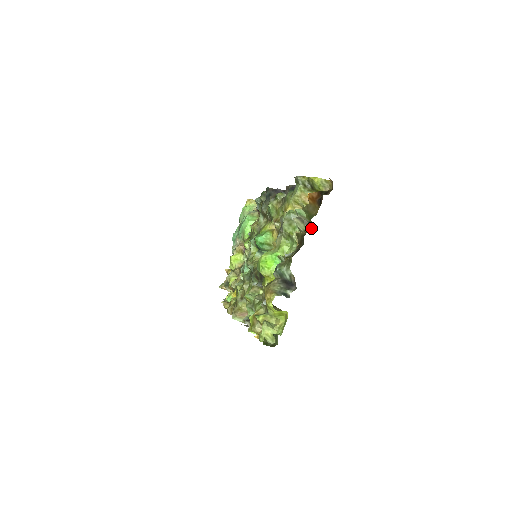
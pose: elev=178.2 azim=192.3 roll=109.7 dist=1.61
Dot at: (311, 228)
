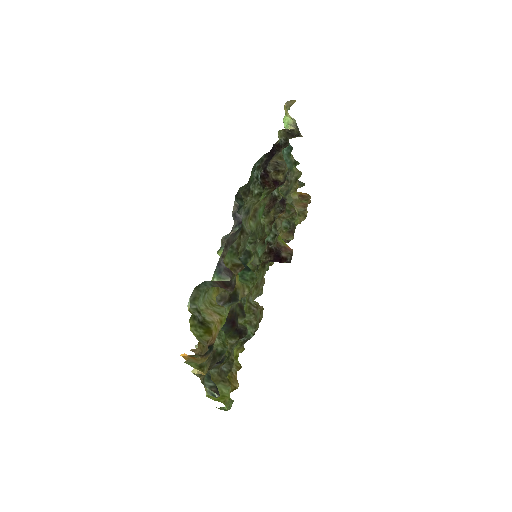
Dot at: (206, 369)
